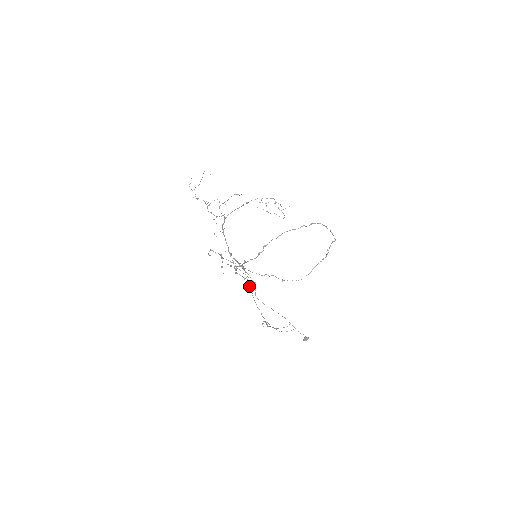
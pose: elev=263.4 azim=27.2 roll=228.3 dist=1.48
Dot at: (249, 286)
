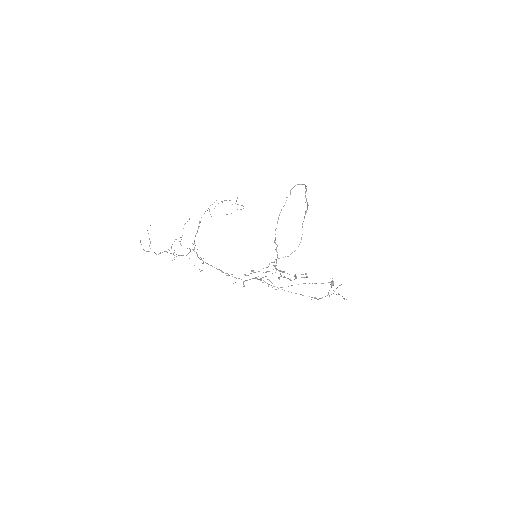
Dot at: occluded
